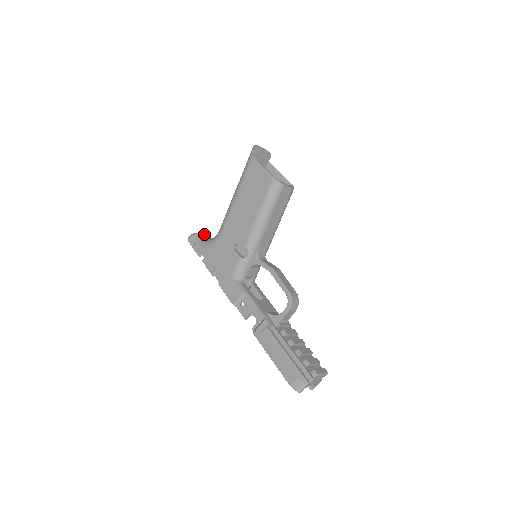
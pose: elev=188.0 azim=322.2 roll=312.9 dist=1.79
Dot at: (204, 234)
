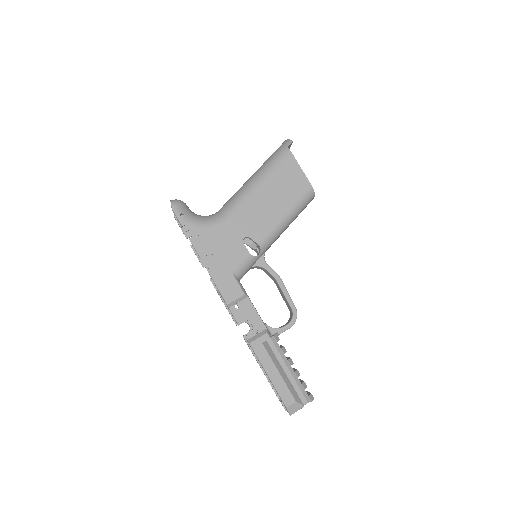
Dot at: occluded
